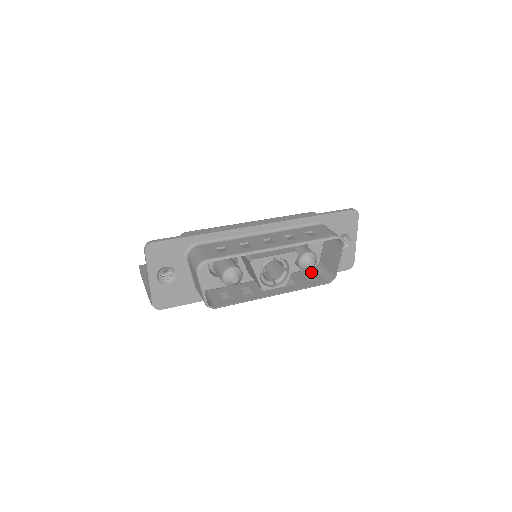
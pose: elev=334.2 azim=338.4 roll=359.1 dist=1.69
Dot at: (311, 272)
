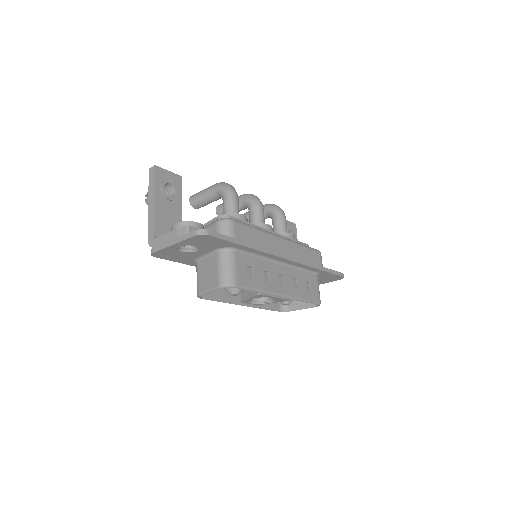
Dot at: occluded
